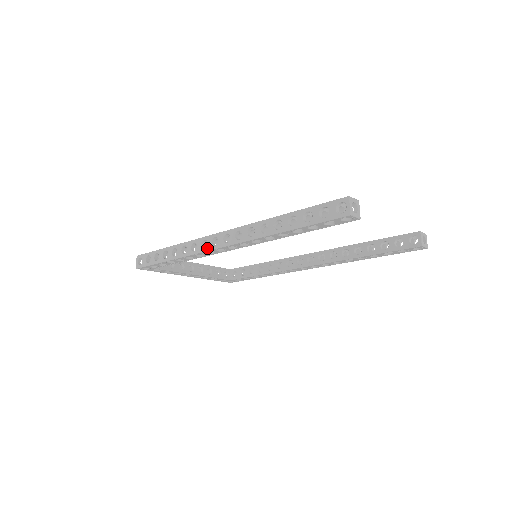
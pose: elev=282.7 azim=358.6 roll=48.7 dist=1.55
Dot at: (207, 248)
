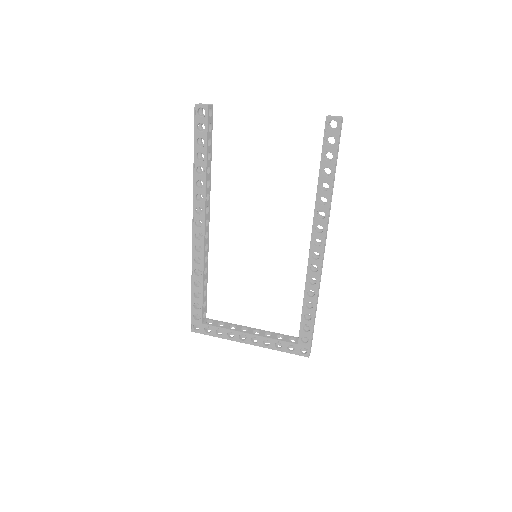
Dot at: (193, 243)
